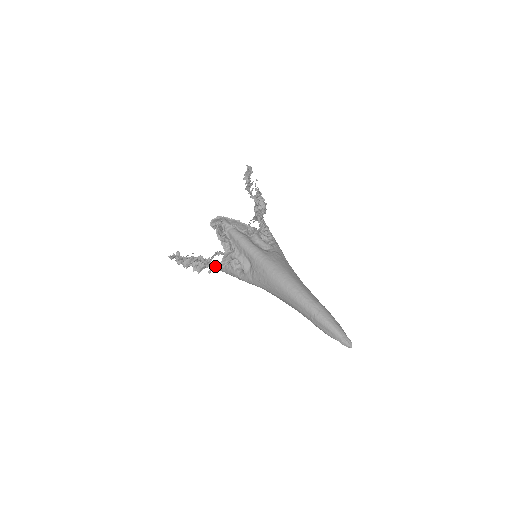
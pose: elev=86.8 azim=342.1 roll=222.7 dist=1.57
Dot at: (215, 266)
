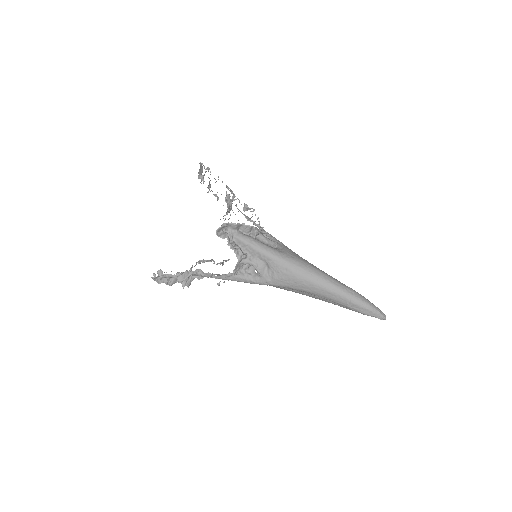
Dot at: occluded
